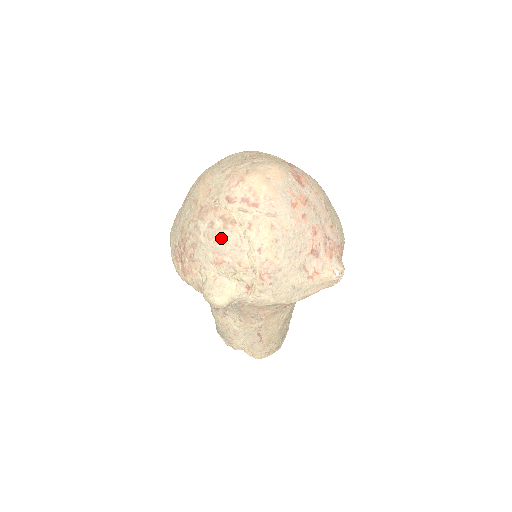
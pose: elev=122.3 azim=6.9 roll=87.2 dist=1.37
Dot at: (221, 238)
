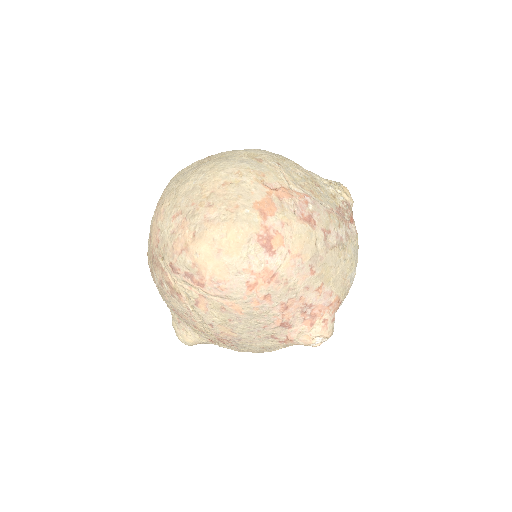
Dot at: (171, 301)
